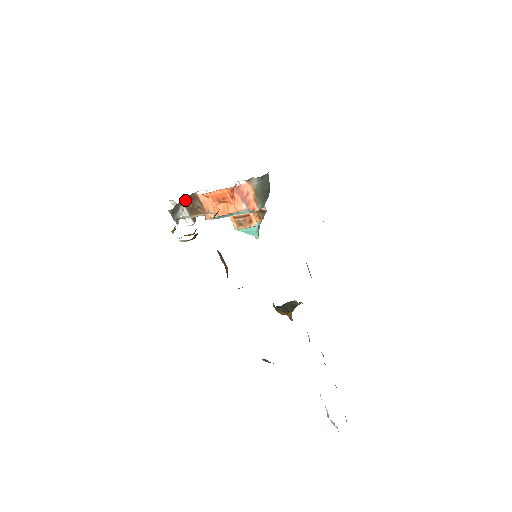
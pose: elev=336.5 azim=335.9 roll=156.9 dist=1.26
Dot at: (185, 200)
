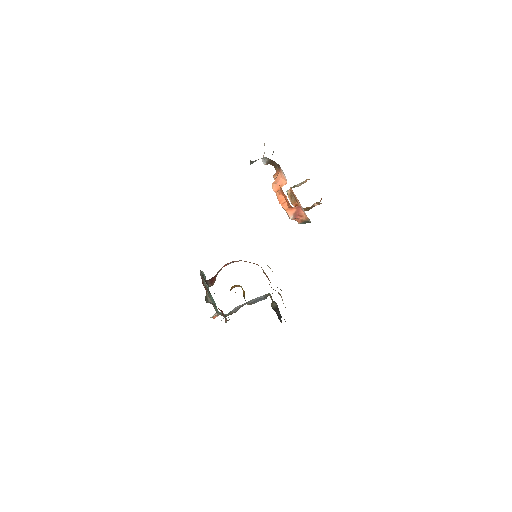
Dot at: occluded
